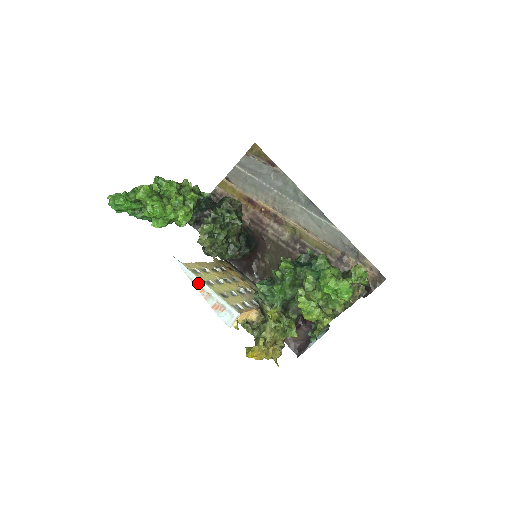
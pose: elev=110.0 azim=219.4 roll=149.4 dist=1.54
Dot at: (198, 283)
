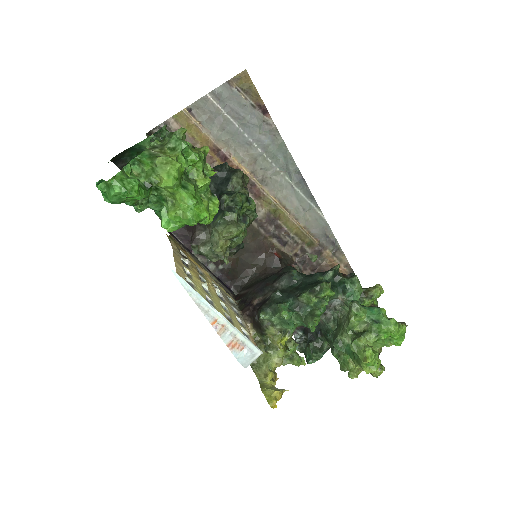
Dot at: (209, 311)
